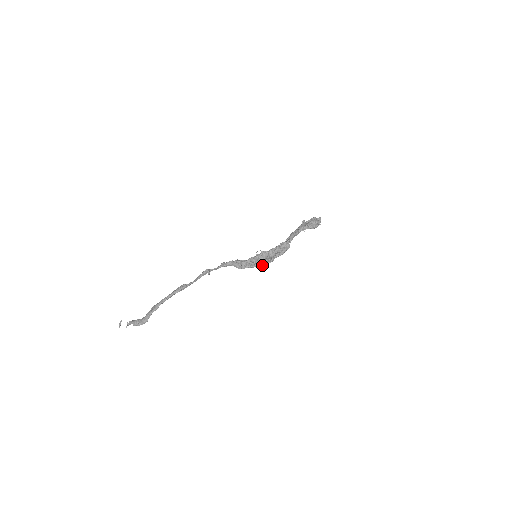
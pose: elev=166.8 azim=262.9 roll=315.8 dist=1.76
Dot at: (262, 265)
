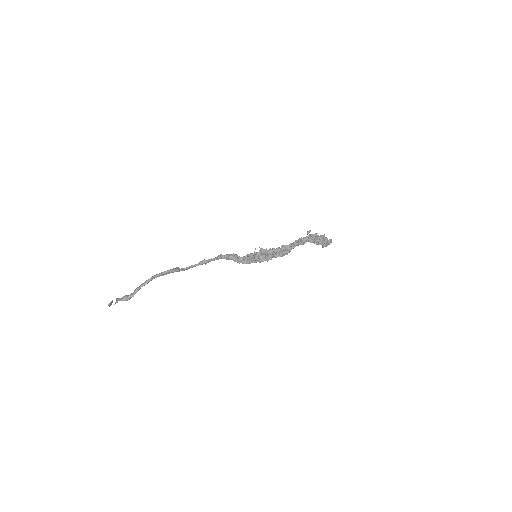
Dot at: (259, 262)
